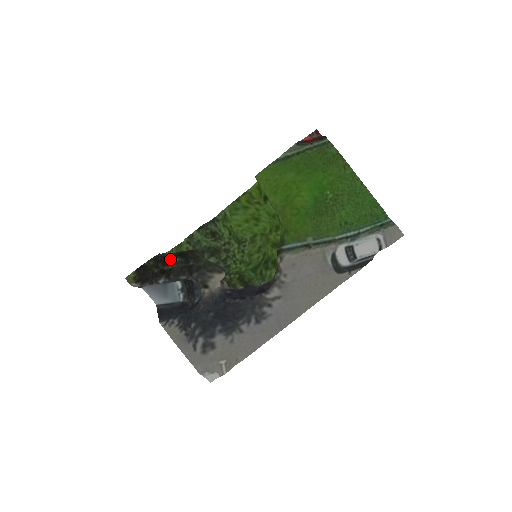
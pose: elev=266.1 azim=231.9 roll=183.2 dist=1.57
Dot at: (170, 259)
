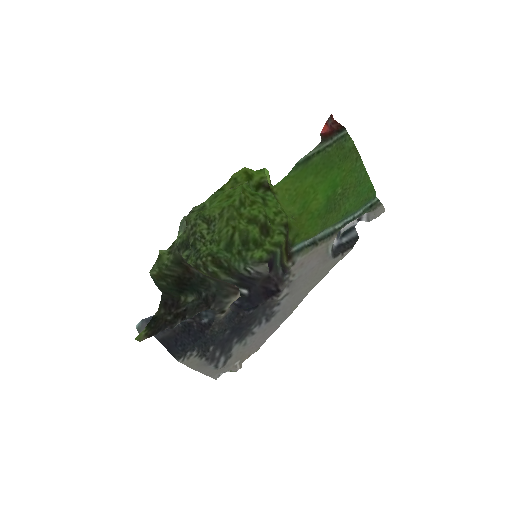
Dot at: (184, 300)
